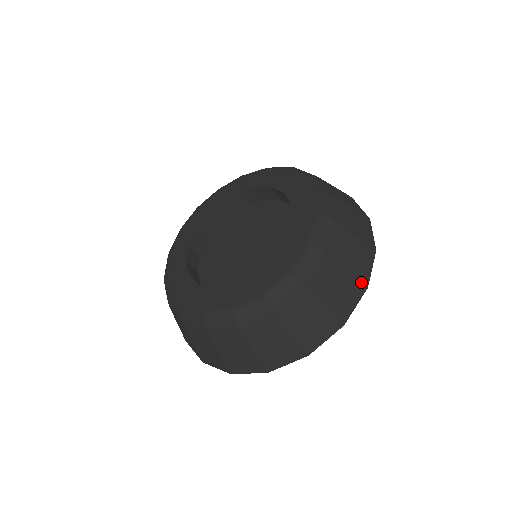
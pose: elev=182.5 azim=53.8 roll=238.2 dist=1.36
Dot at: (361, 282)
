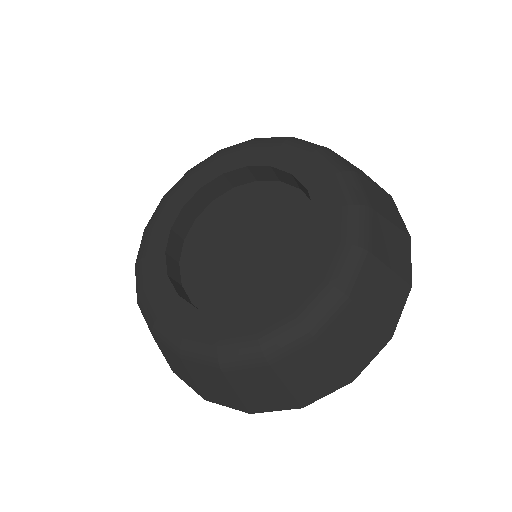
Dot at: (347, 375)
